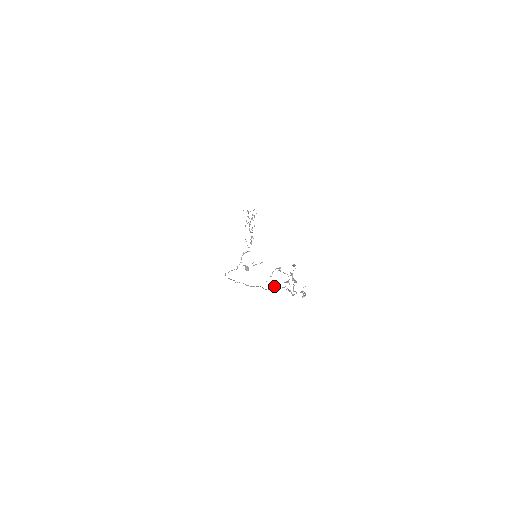
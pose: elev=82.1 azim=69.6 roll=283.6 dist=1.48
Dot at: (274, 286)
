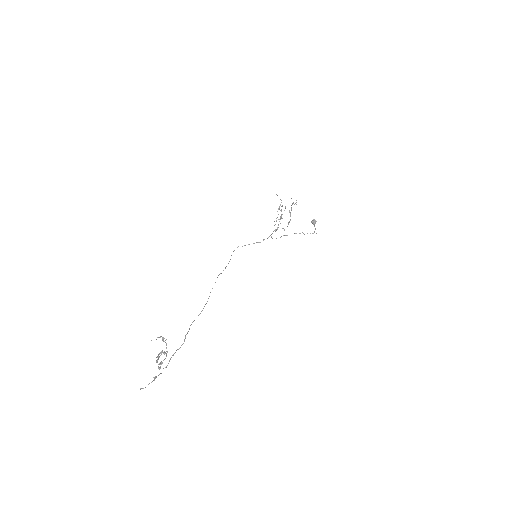
Dot at: occluded
